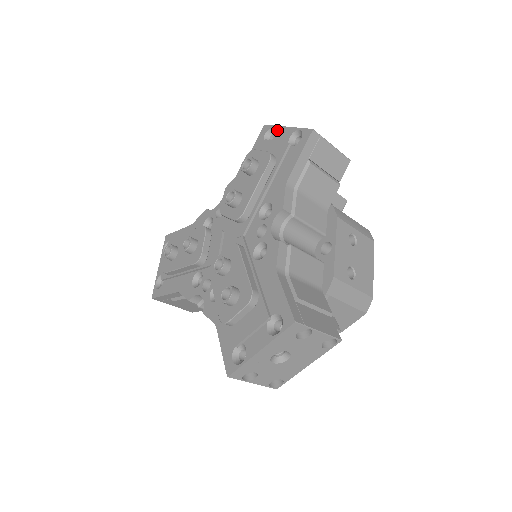
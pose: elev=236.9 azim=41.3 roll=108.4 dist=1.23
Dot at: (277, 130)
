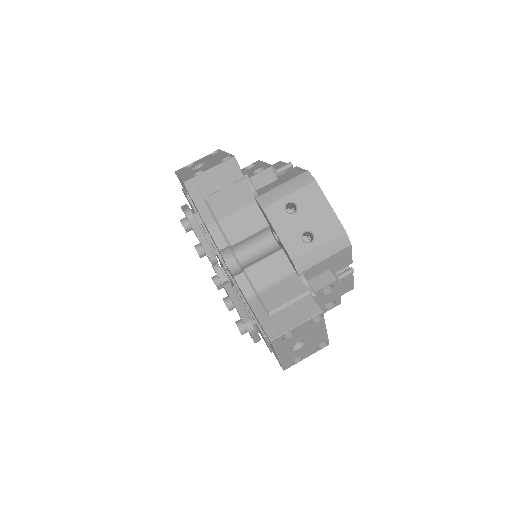
Dot at: (179, 179)
